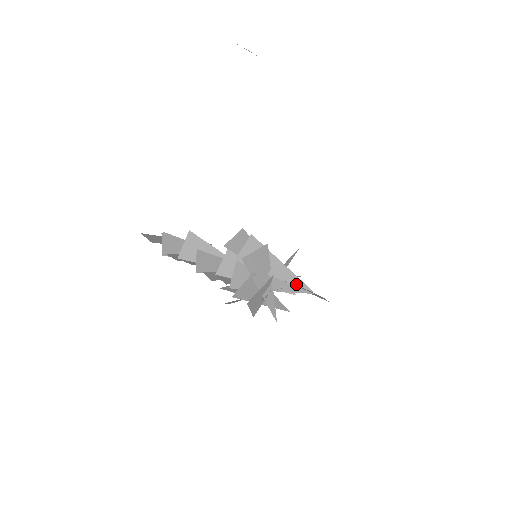
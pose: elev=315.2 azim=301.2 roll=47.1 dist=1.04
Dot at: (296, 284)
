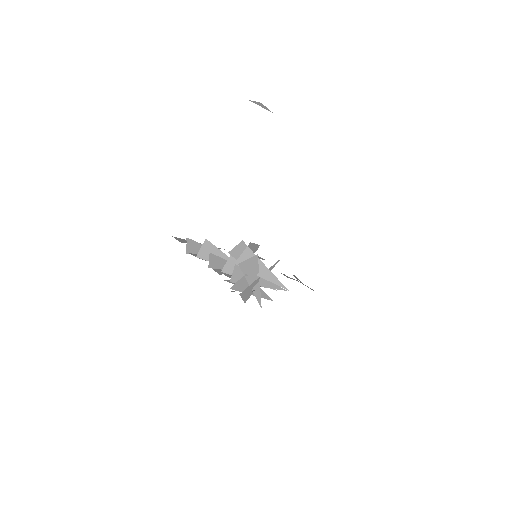
Dot at: (276, 283)
